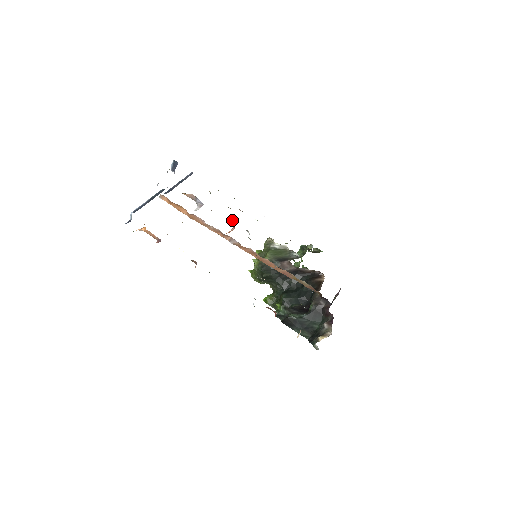
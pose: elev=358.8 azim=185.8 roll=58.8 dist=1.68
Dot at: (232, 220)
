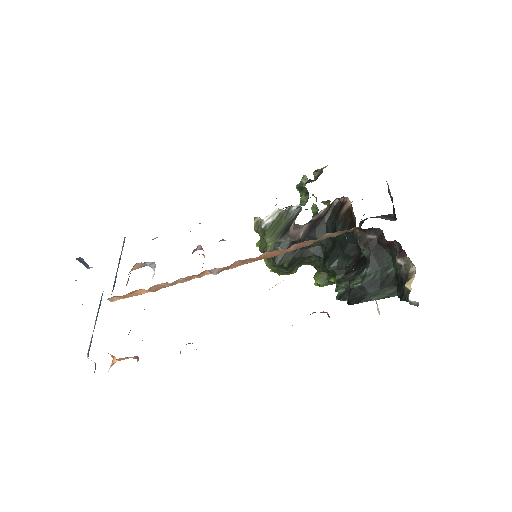
Dot at: (194, 249)
